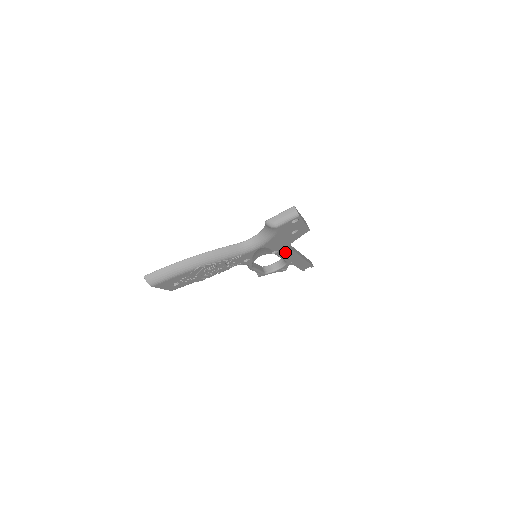
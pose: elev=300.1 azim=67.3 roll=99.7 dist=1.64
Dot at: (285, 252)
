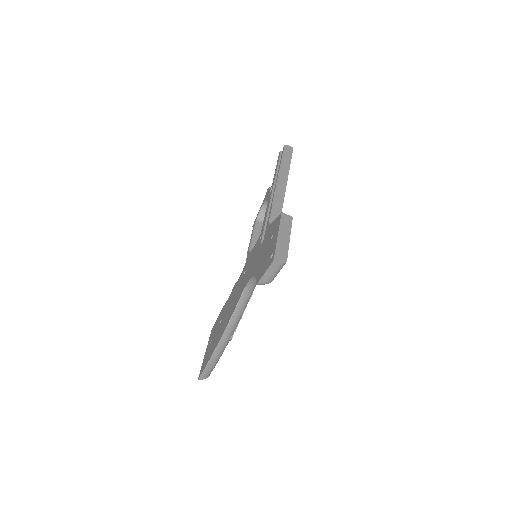
Dot at: occluded
